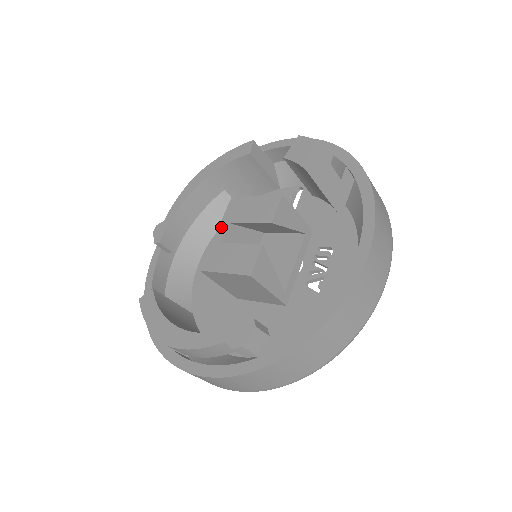
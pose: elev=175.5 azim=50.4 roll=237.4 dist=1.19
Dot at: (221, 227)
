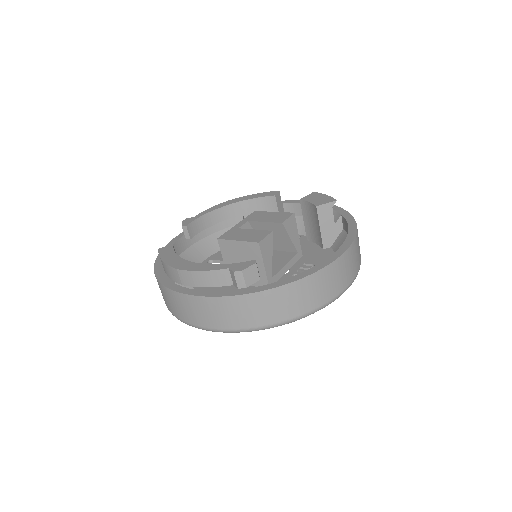
Dot at: (242, 222)
